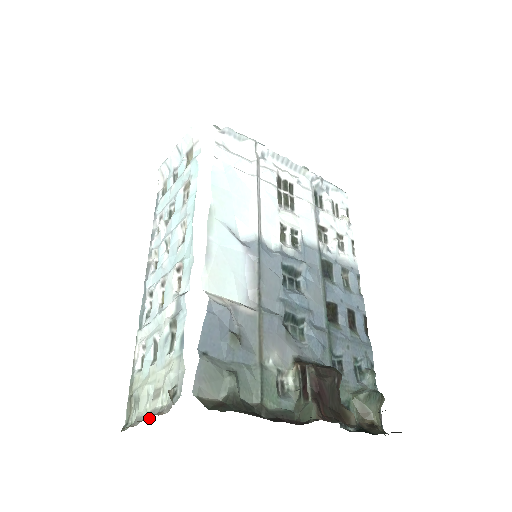
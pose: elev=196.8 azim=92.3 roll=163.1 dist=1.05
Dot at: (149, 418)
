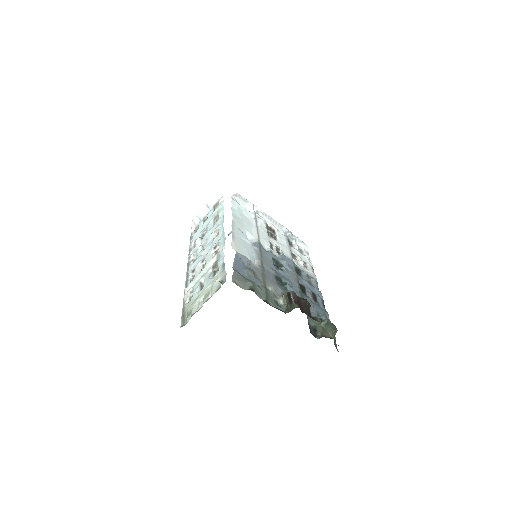
Dot at: occluded
